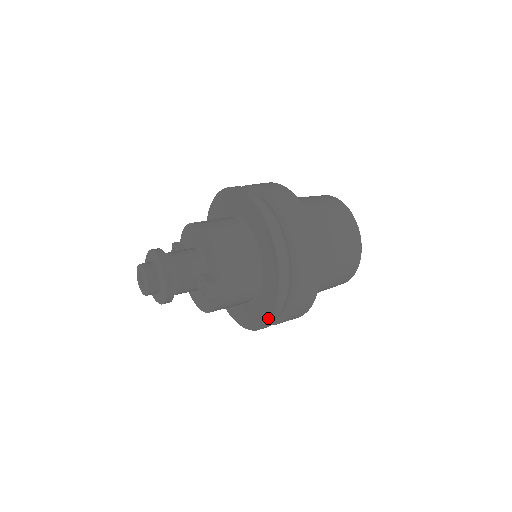
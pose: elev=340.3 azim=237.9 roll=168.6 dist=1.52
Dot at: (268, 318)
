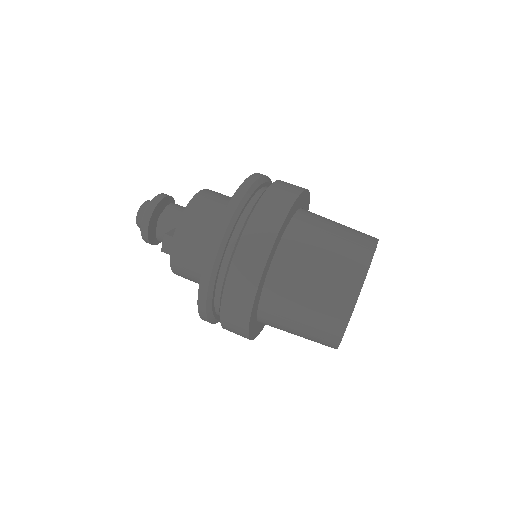
Dot at: (199, 303)
